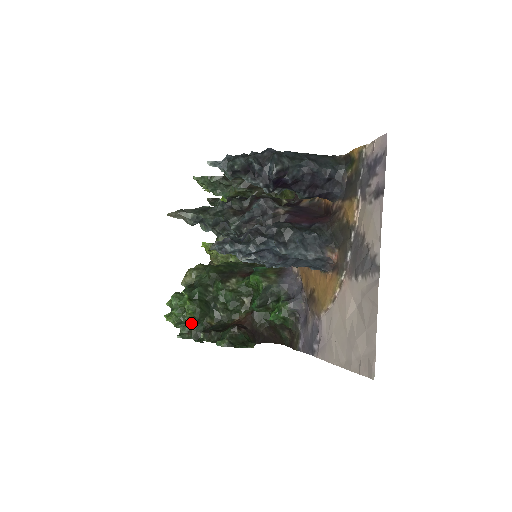
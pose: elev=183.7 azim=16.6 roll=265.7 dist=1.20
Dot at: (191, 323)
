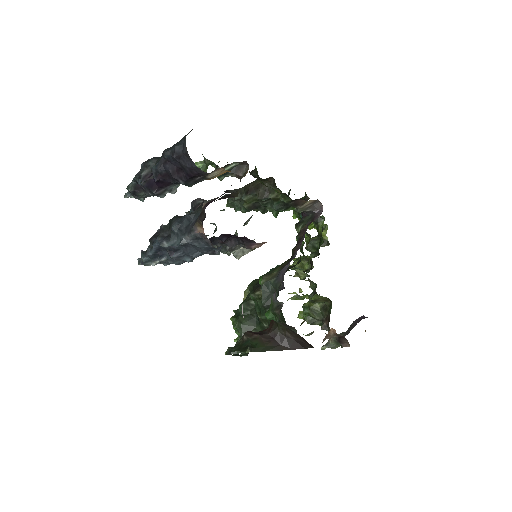
Dot at: occluded
